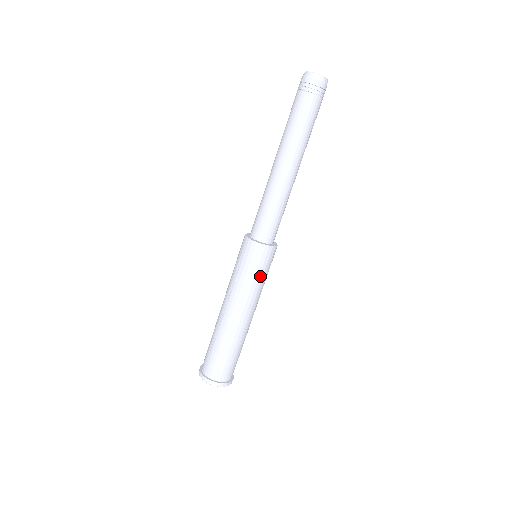
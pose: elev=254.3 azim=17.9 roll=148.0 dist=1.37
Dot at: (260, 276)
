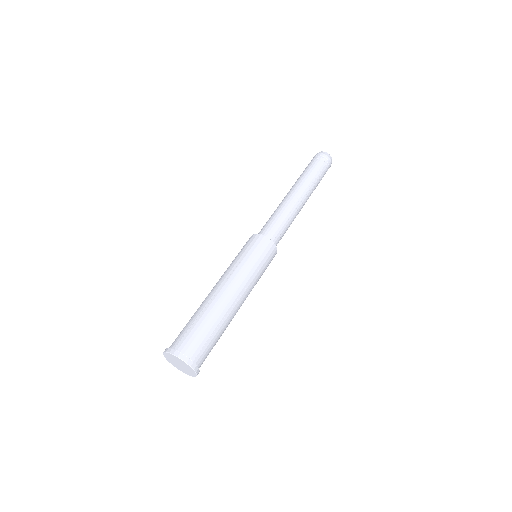
Dot at: (247, 256)
